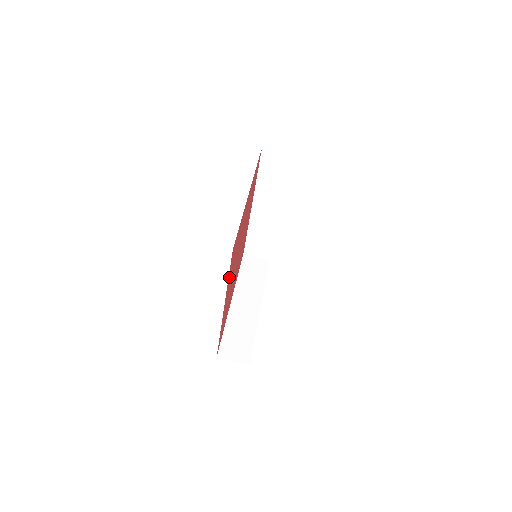
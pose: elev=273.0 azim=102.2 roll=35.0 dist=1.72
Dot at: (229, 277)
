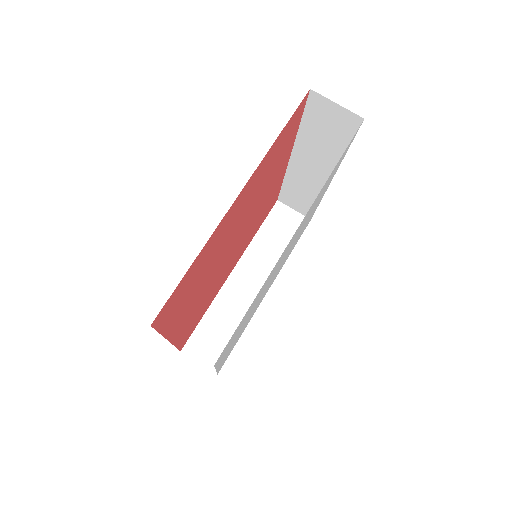
Dot at: (170, 322)
